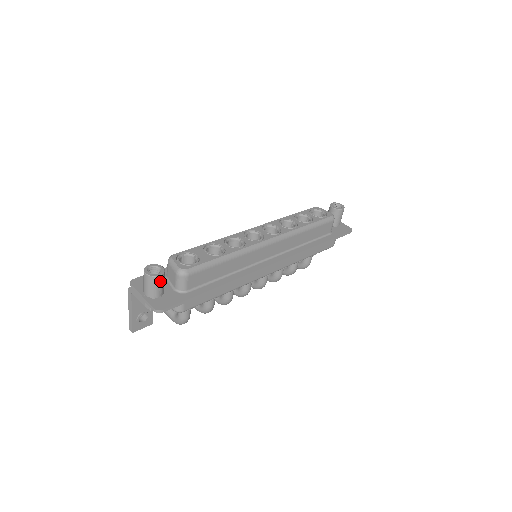
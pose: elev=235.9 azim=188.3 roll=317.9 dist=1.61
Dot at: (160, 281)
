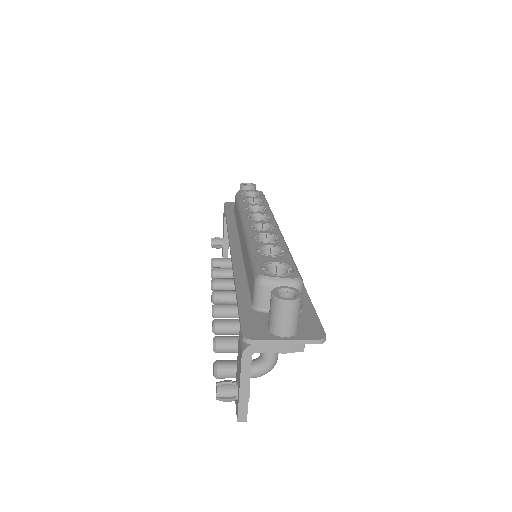
Dot at: occluded
